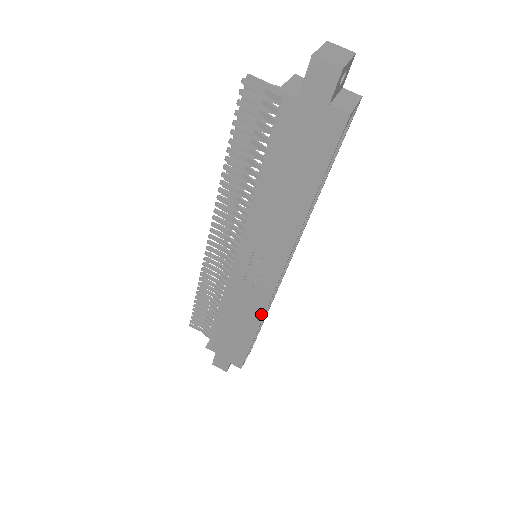
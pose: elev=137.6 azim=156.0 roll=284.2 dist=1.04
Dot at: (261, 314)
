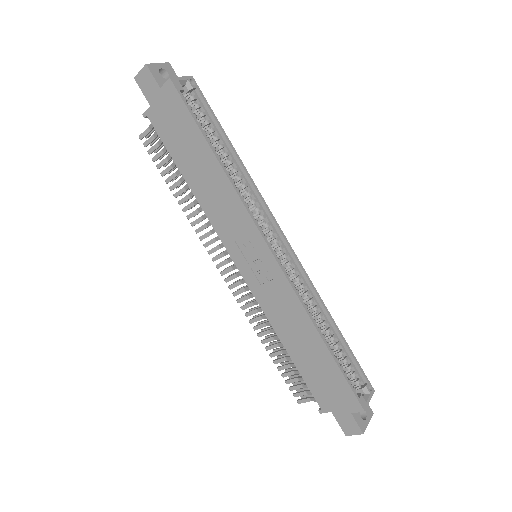
Dot at: (300, 306)
